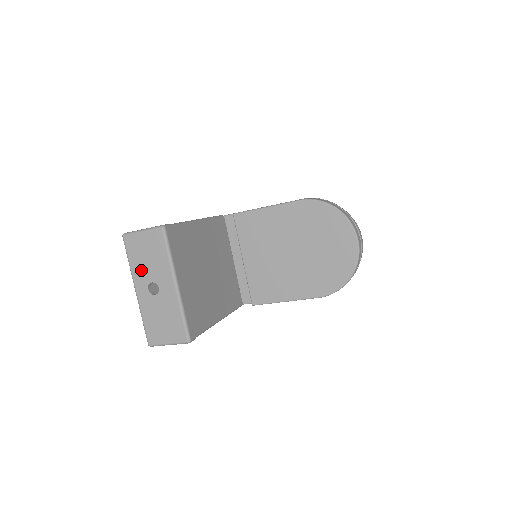
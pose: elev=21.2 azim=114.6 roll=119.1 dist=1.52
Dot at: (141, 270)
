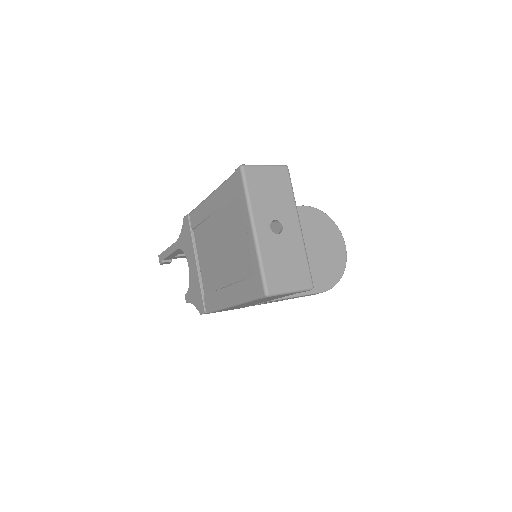
Dot at: (263, 205)
